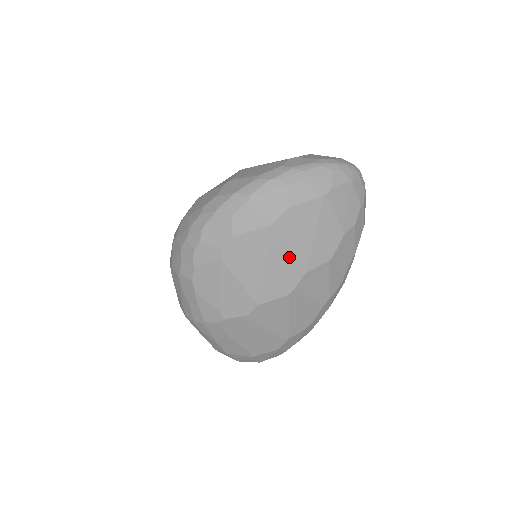
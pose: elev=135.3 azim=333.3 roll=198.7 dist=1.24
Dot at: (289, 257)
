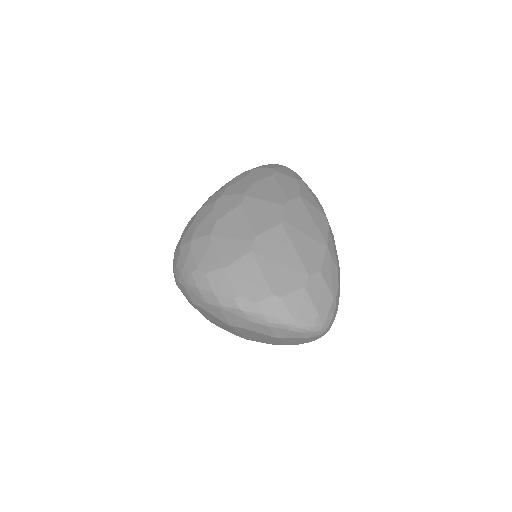
Dot at: (237, 333)
